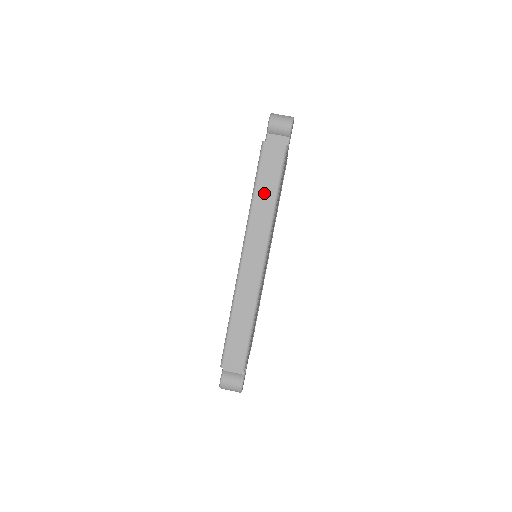
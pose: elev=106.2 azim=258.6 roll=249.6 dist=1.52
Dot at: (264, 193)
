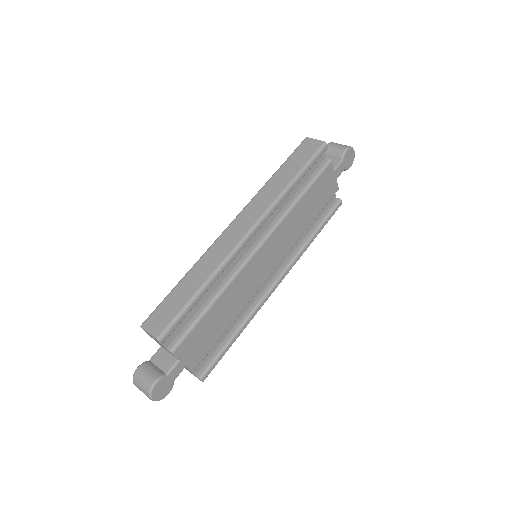
Dot at: (284, 174)
